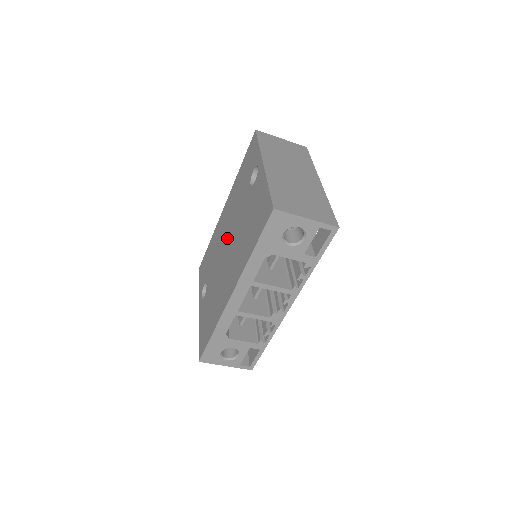
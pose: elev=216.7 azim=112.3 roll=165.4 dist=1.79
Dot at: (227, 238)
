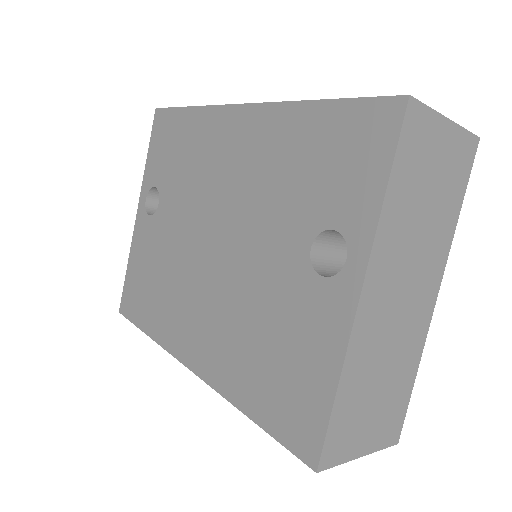
Dot at: (220, 224)
